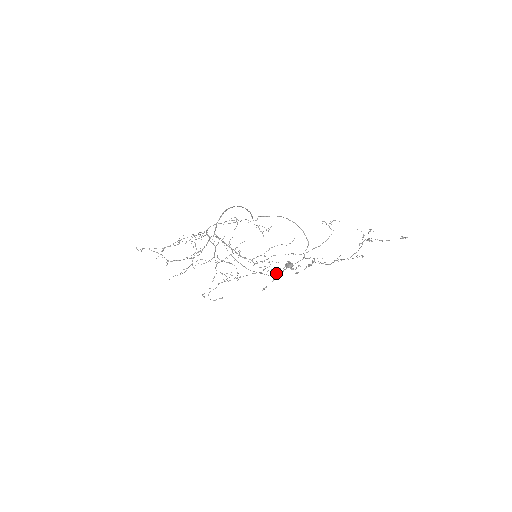
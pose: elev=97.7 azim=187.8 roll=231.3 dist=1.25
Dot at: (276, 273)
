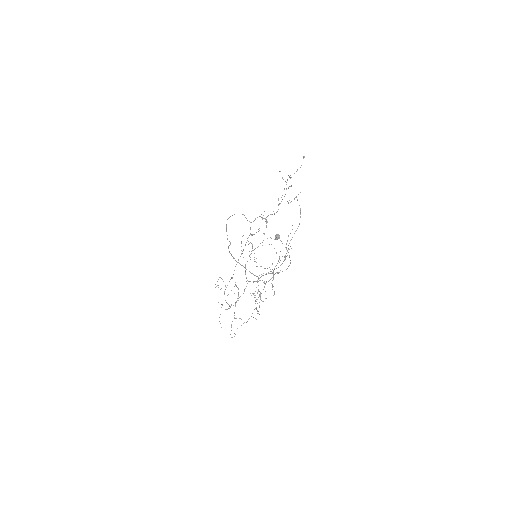
Dot at: (286, 248)
